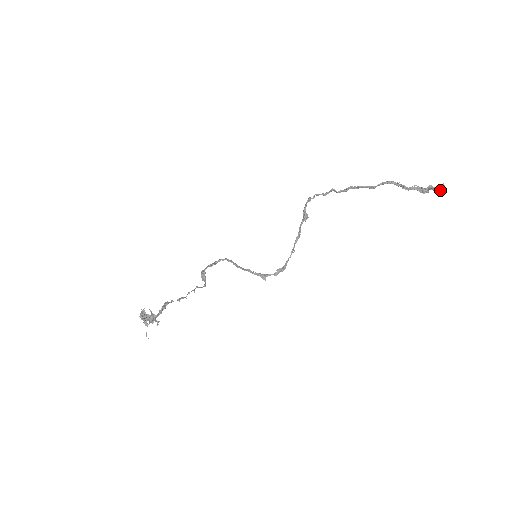
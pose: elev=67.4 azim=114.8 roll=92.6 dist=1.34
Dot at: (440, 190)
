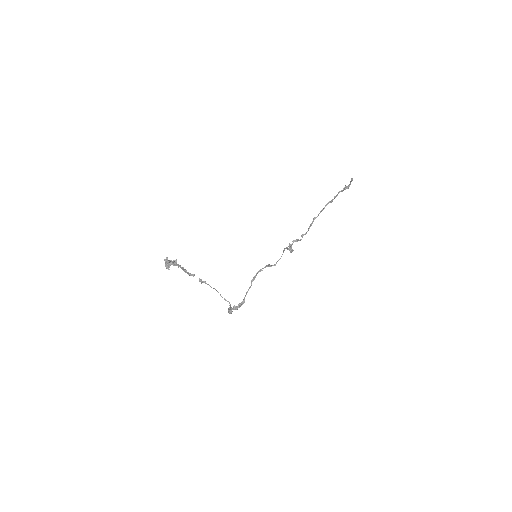
Dot at: (351, 181)
